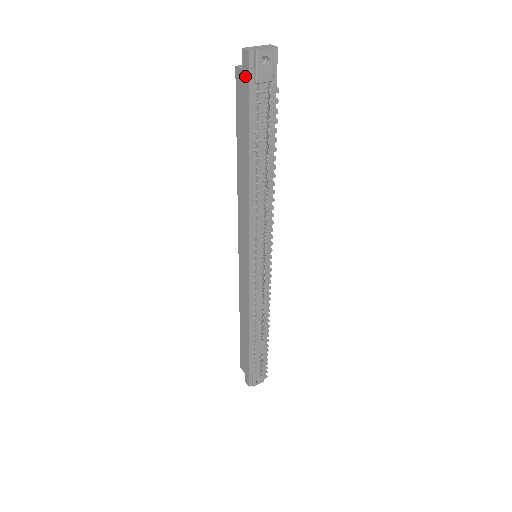
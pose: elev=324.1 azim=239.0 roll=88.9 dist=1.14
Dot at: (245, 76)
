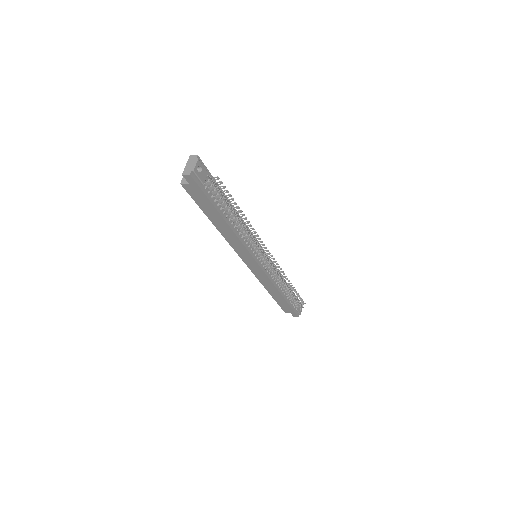
Dot at: (194, 186)
